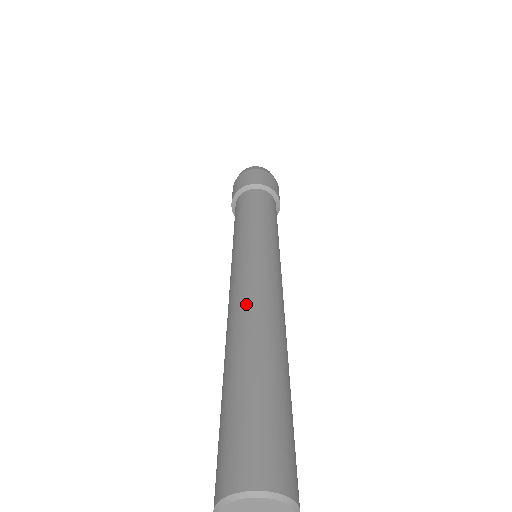
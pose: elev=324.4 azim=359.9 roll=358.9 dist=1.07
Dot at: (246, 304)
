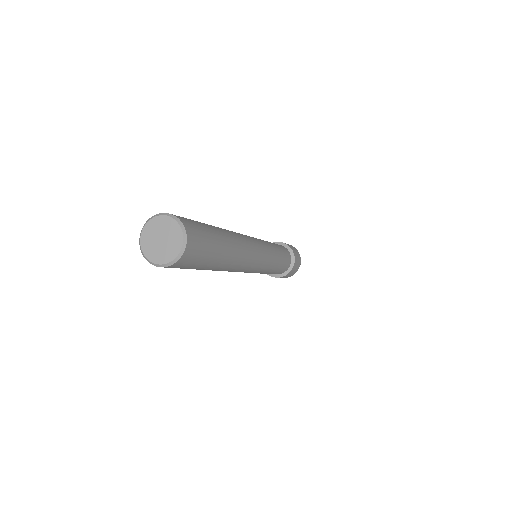
Dot at: occluded
